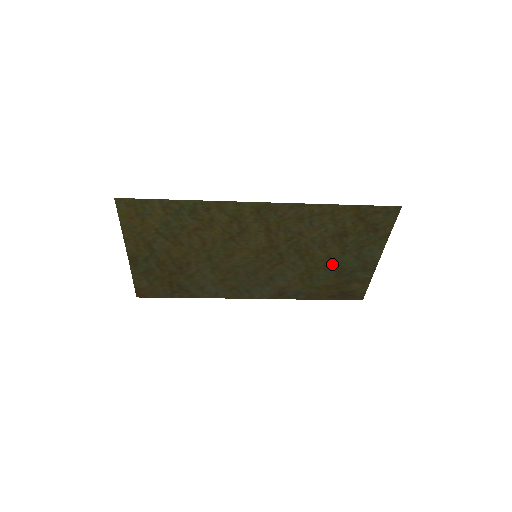
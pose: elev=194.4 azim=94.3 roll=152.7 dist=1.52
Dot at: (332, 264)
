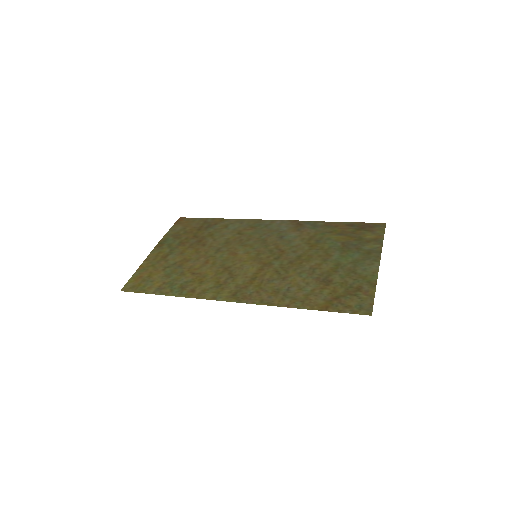
Dot at: (332, 254)
